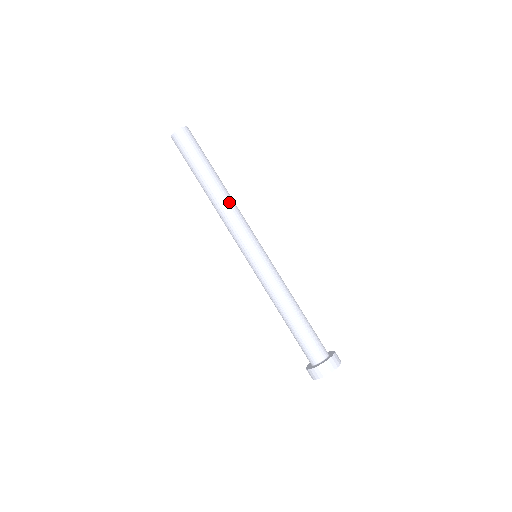
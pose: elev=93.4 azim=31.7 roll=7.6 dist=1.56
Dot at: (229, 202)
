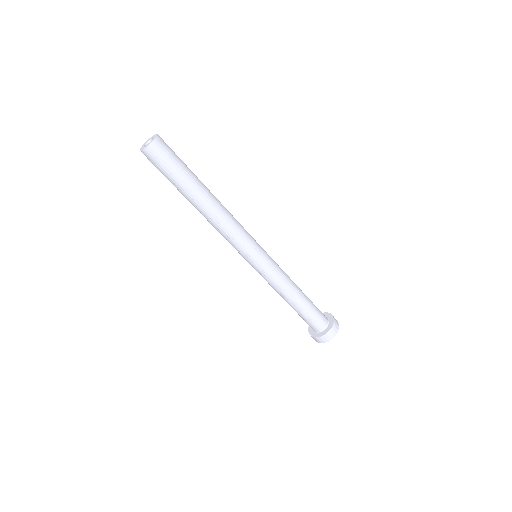
Dot at: (214, 223)
